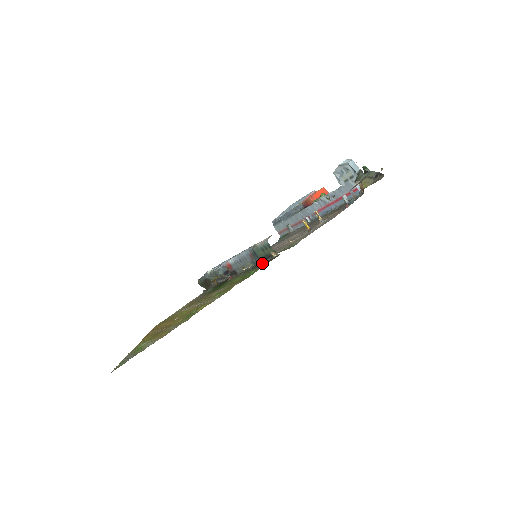
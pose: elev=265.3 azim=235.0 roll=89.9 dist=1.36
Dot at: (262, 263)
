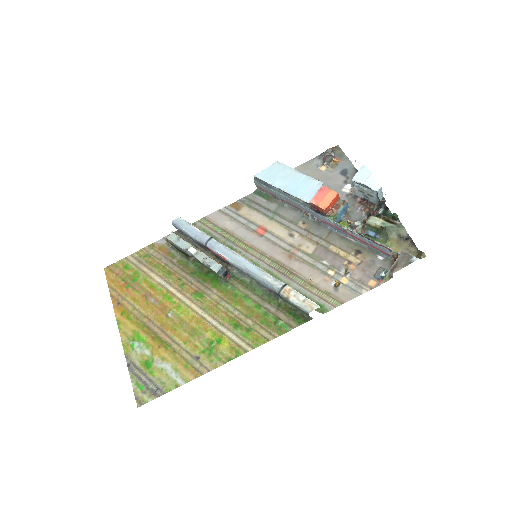
Dot at: (283, 303)
